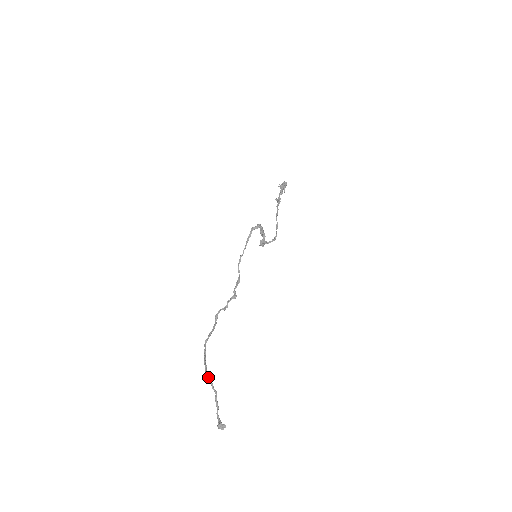
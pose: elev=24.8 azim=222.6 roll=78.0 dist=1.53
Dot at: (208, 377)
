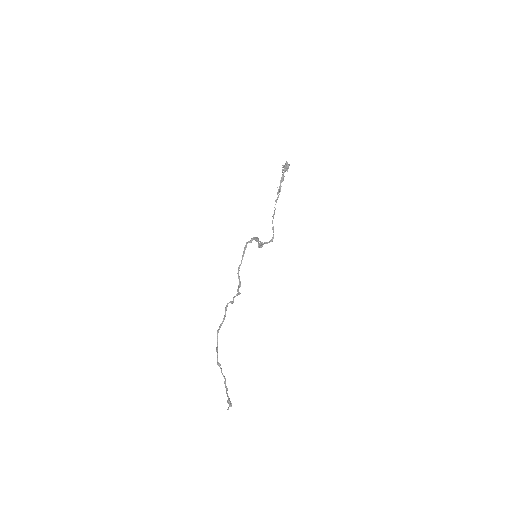
Dot at: (219, 366)
